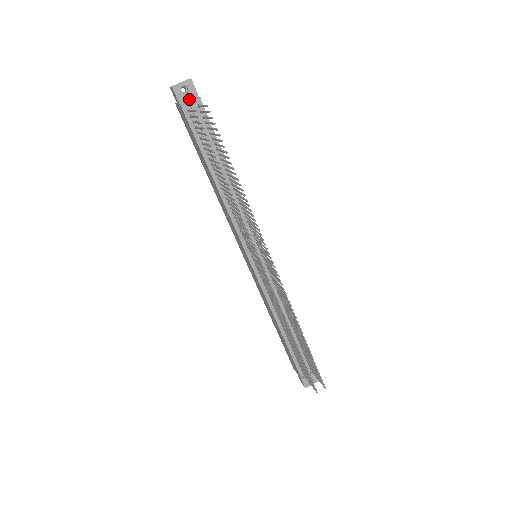
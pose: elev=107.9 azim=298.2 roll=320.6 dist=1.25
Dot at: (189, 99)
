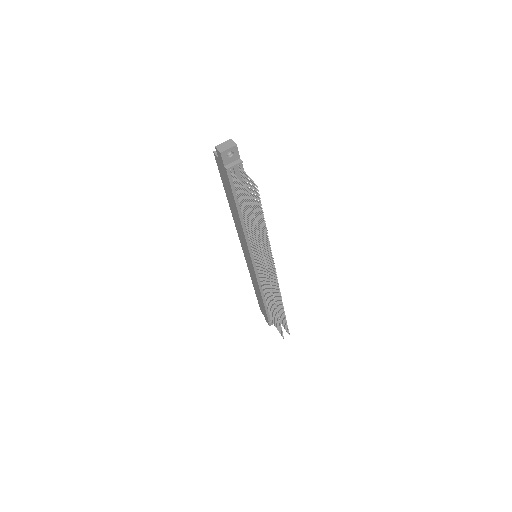
Dot at: (232, 160)
